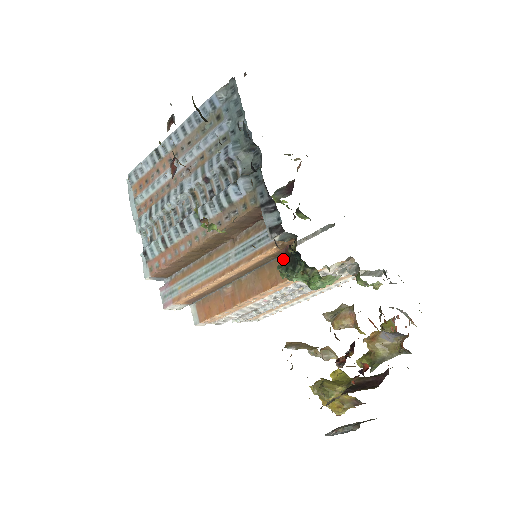
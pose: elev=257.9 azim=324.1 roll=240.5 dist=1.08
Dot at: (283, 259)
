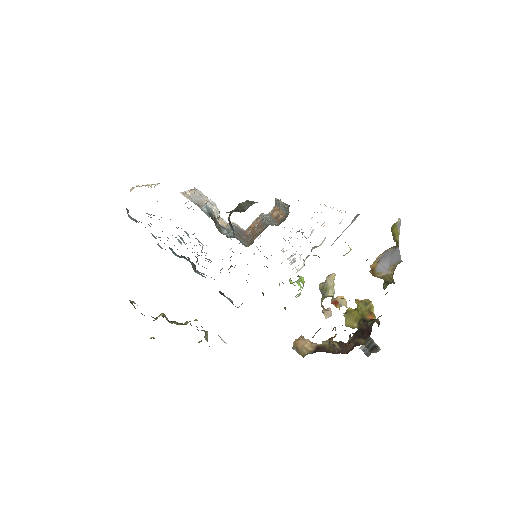
Dot at: occluded
